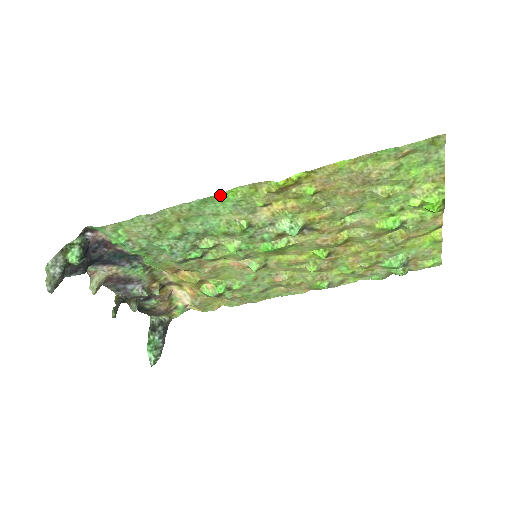
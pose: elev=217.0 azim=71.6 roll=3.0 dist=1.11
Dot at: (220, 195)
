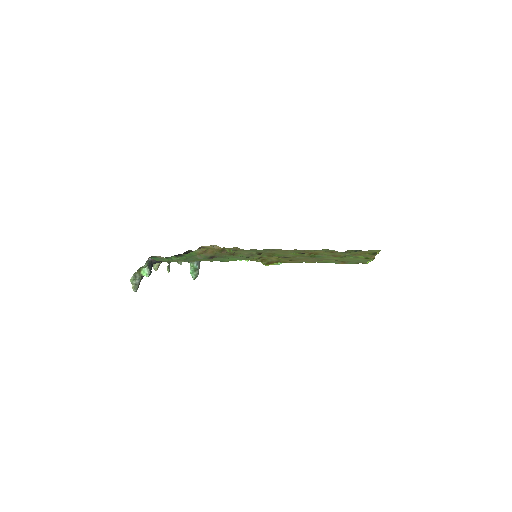
Dot at: occluded
